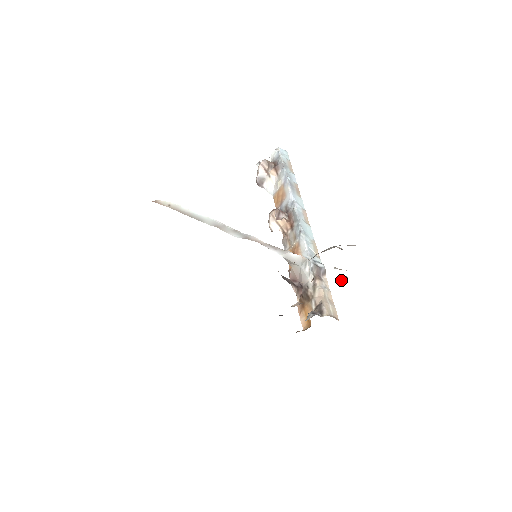
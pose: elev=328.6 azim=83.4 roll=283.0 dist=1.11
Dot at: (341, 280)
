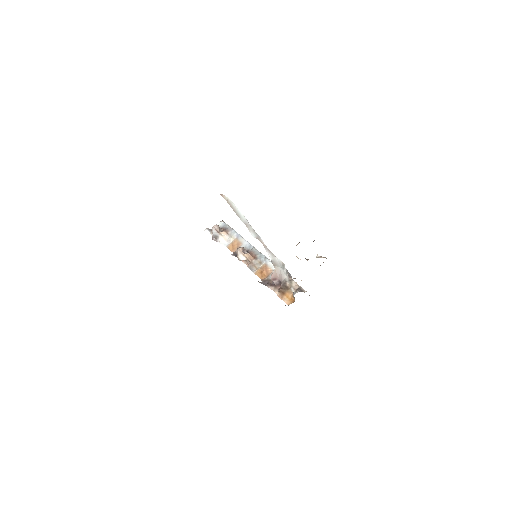
Dot at: occluded
